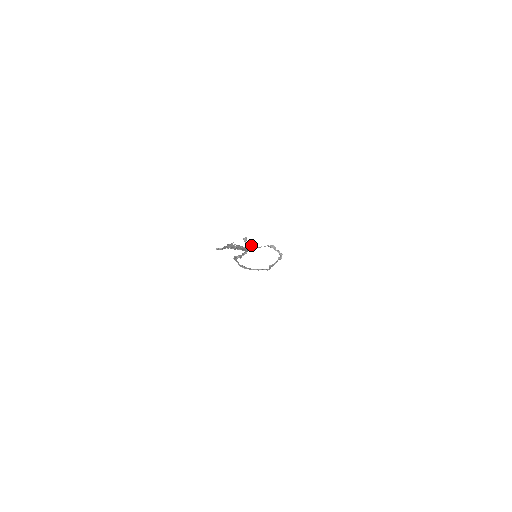
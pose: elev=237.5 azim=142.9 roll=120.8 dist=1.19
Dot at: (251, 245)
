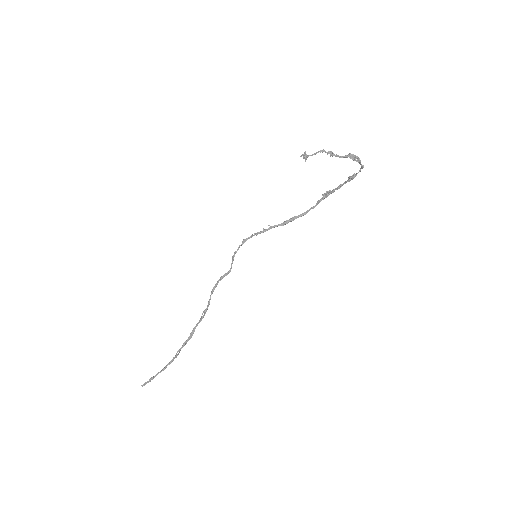
Dot at: (319, 151)
